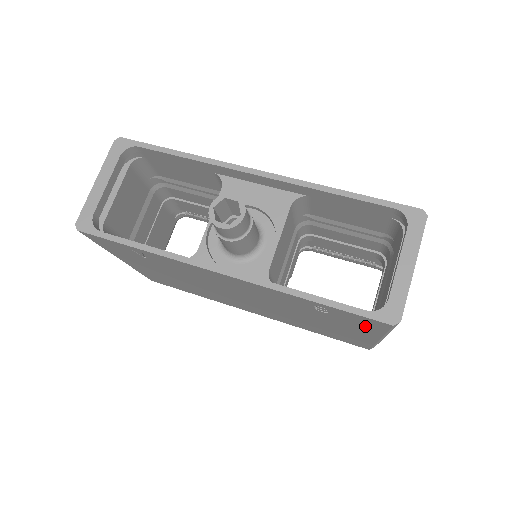
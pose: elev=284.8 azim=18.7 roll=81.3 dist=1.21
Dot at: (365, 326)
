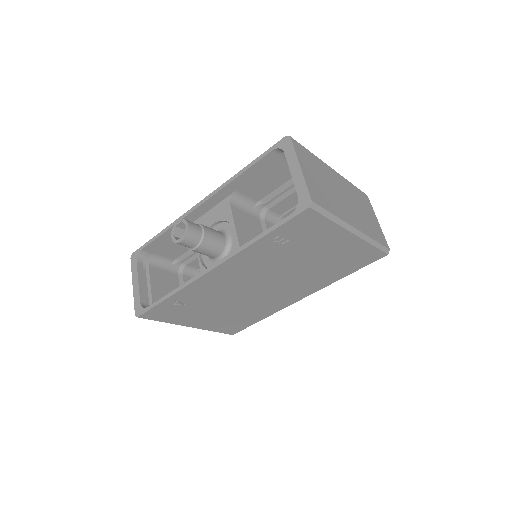
Dot at: (316, 228)
